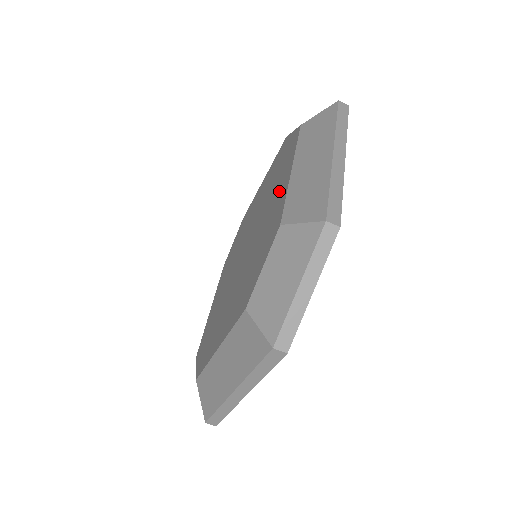
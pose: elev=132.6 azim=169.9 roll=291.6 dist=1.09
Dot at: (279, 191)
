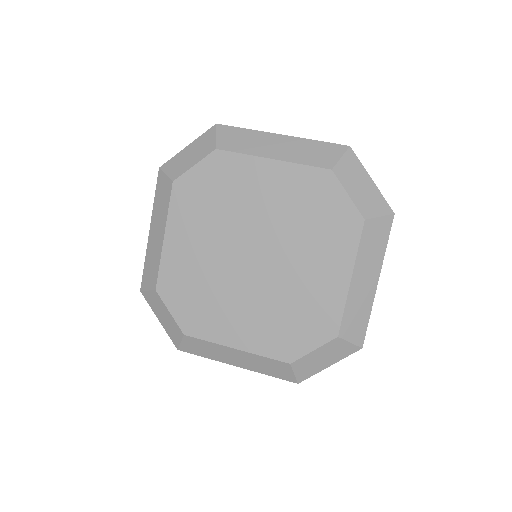
Dot at: (330, 278)
